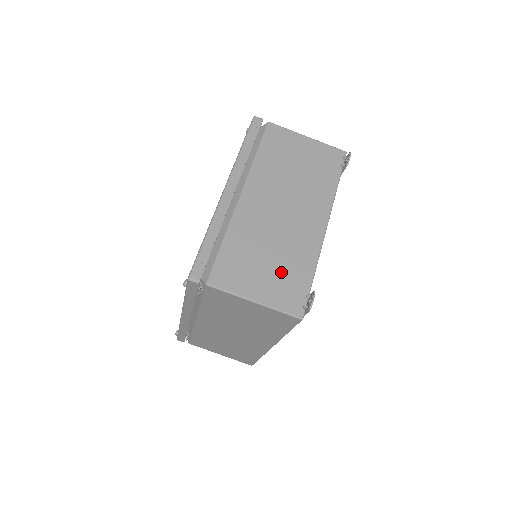
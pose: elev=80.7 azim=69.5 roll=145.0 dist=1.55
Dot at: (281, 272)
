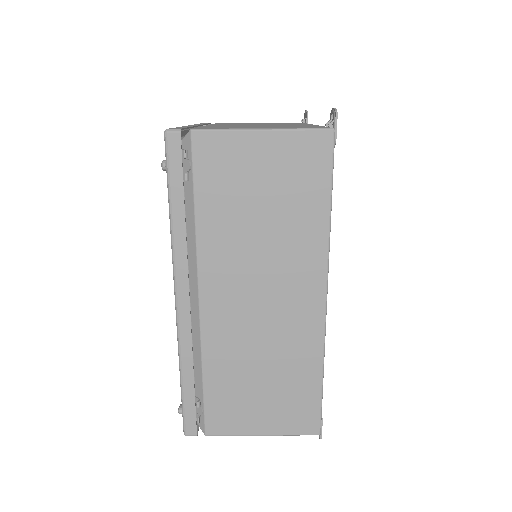
Dot at: occluded
